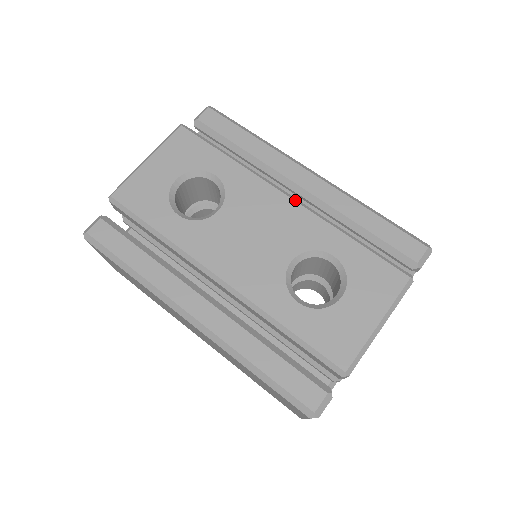
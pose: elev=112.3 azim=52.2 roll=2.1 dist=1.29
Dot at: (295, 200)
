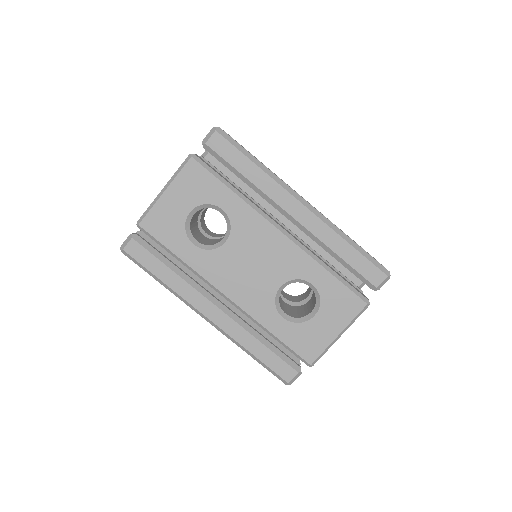
Dot at: (287, 236)
